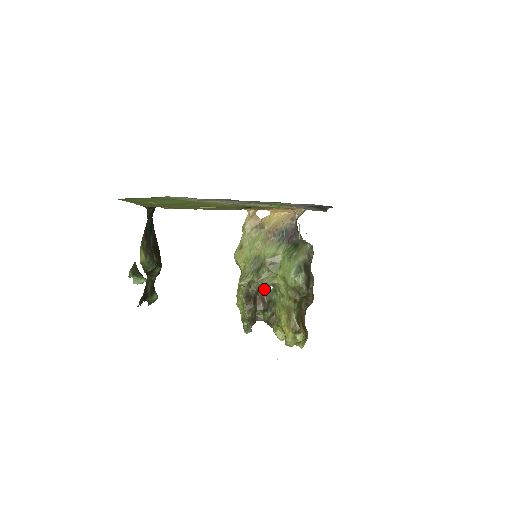
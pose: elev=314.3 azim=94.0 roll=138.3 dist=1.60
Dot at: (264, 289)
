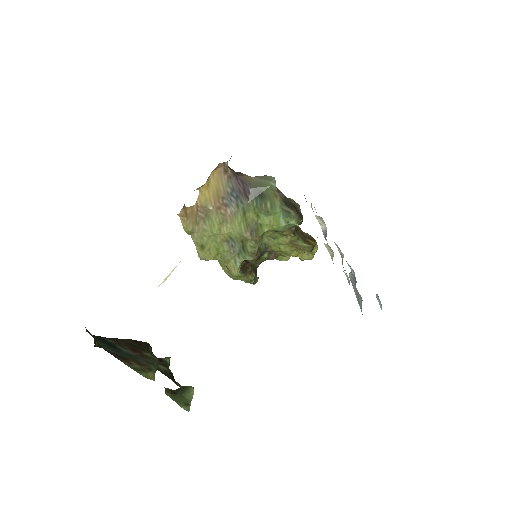
Dot at: occluded
